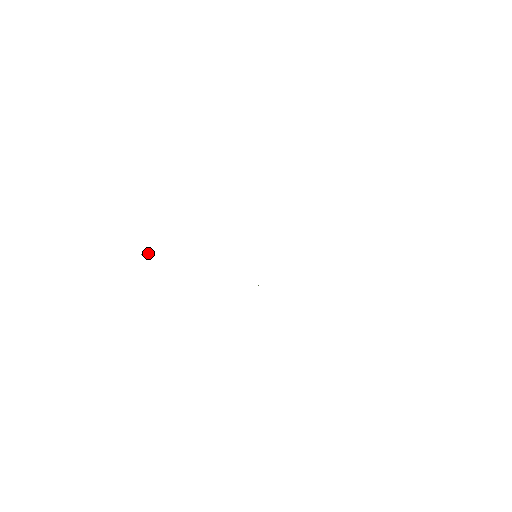
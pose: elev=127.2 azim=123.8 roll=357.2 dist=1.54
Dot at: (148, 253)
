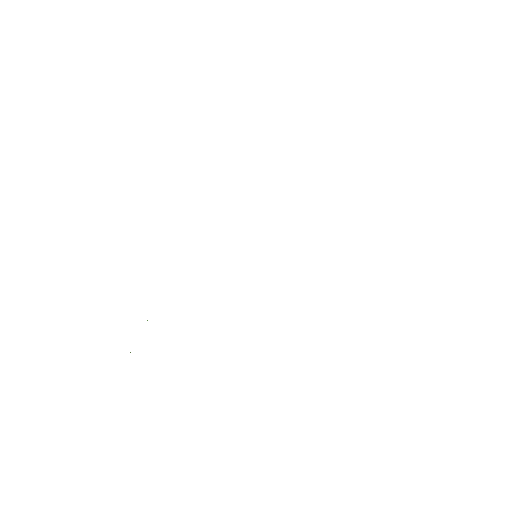
Dot at: occluded
